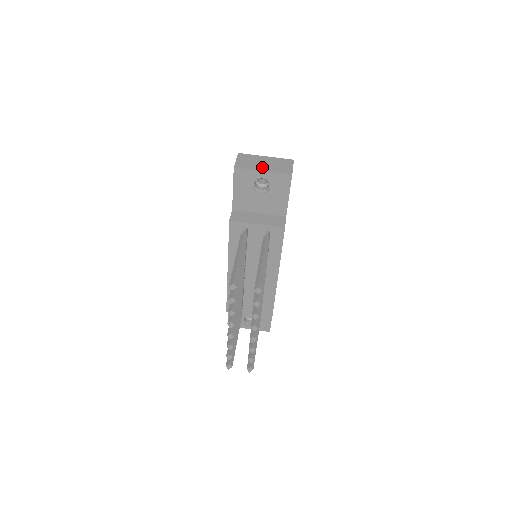
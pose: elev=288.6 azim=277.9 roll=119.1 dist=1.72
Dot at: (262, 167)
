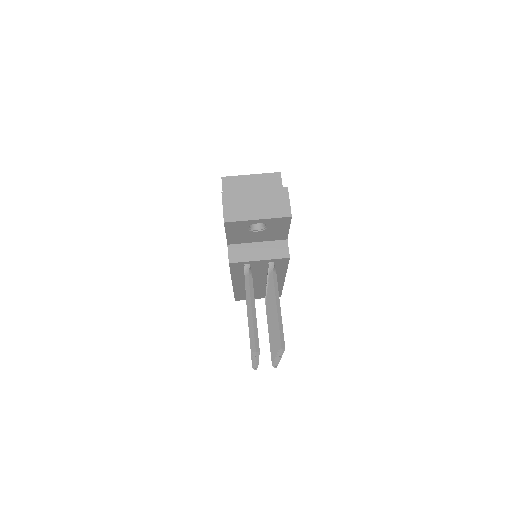
Dot at: (255, 212)
